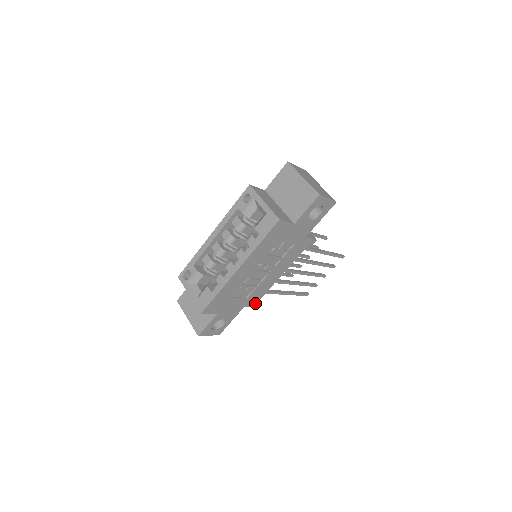
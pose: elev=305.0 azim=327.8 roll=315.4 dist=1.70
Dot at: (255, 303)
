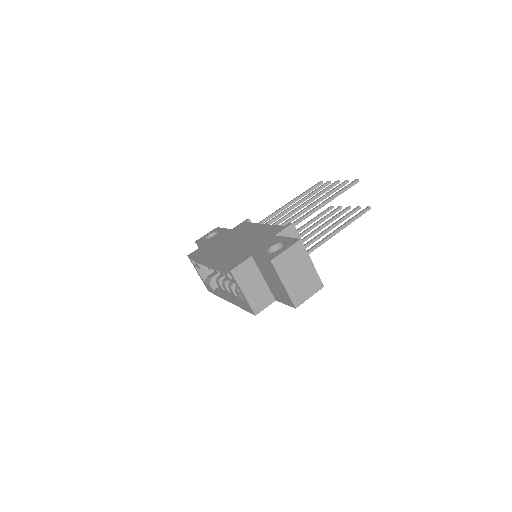
Dot at: occluded
